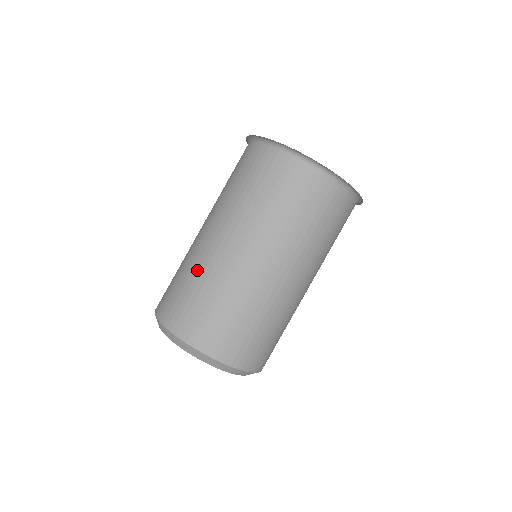
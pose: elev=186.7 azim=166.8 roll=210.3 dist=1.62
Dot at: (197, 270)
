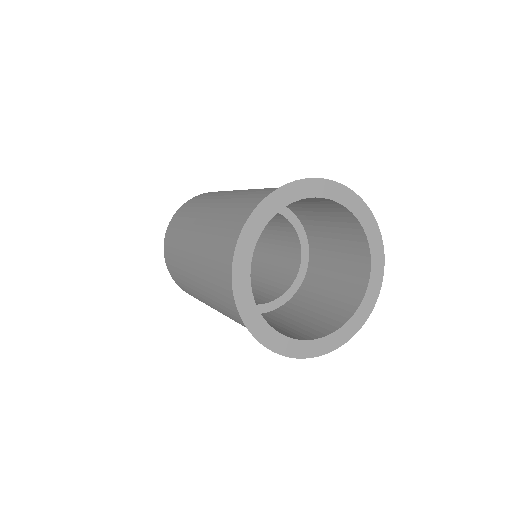
Dot at: (183, 234)
